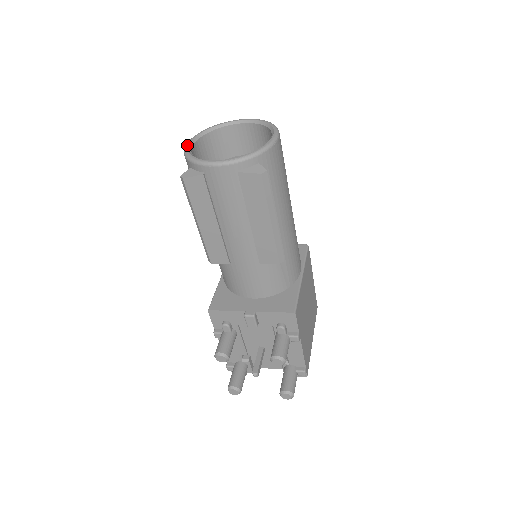
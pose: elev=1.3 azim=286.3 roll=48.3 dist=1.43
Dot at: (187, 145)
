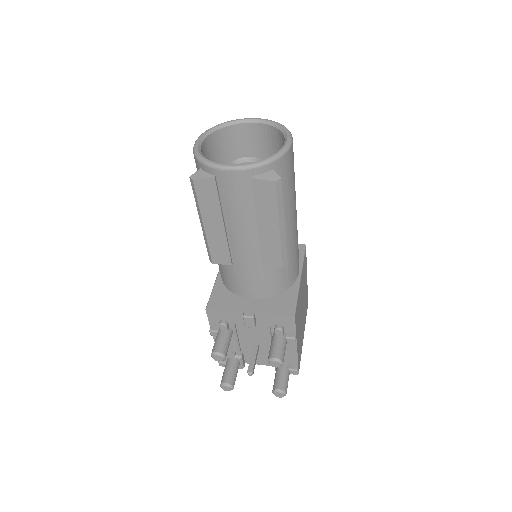
Dot at: (196, 143)
